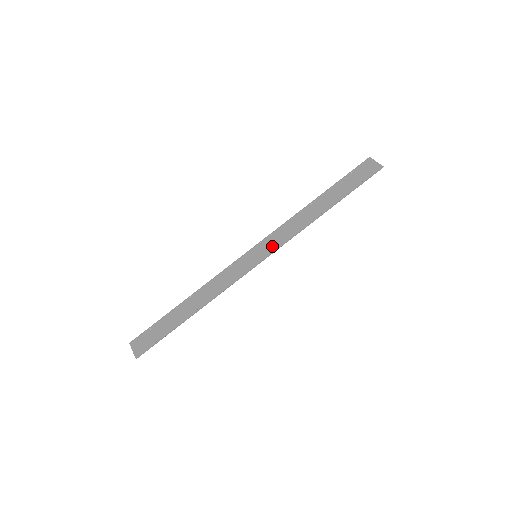
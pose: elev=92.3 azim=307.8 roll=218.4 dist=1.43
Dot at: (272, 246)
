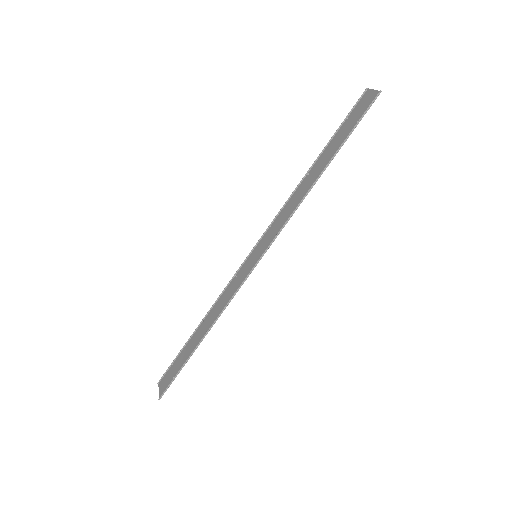
Dot at: (269, 239)
